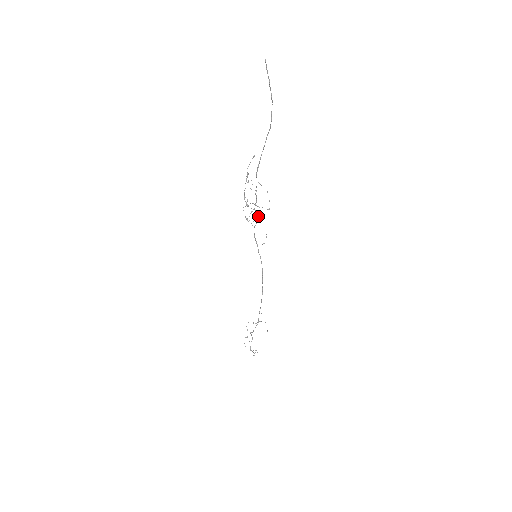
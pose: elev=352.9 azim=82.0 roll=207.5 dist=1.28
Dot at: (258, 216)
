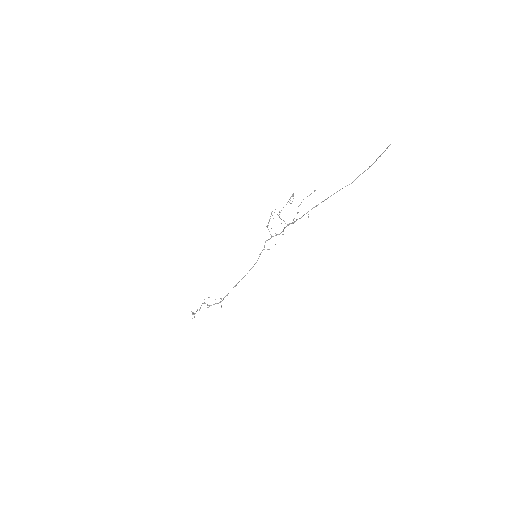
Dot at: (282, 231)
